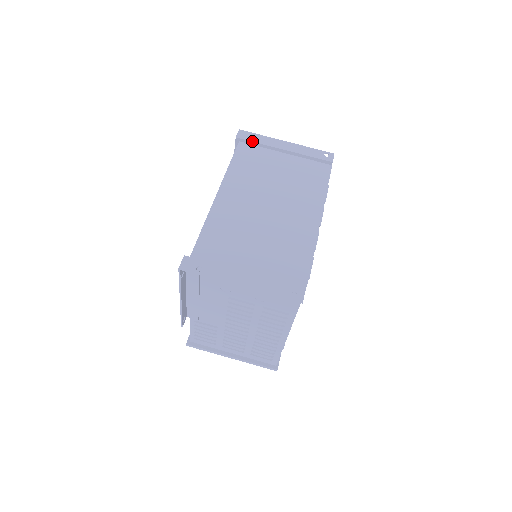
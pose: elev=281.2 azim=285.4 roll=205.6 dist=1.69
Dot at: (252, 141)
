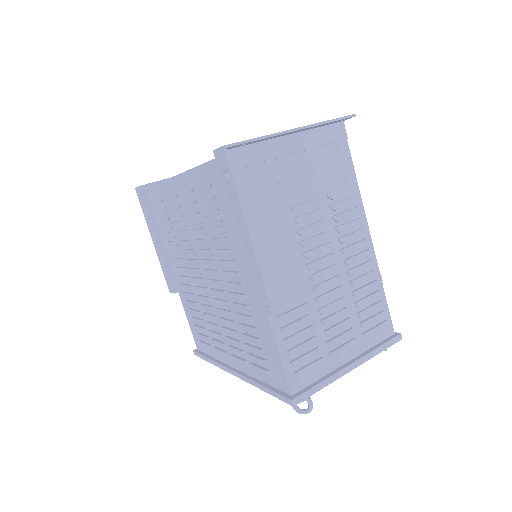
Dot at: (157, 181)
